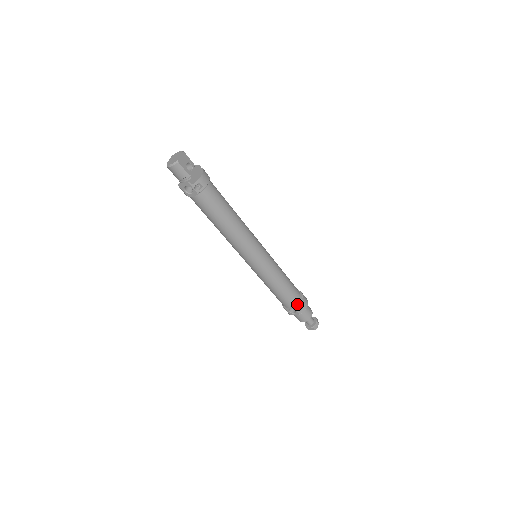
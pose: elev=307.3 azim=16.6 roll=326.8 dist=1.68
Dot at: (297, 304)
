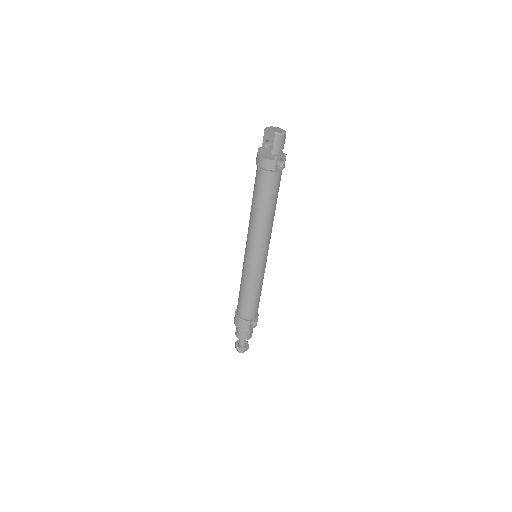
Dot at: (258, 314)
